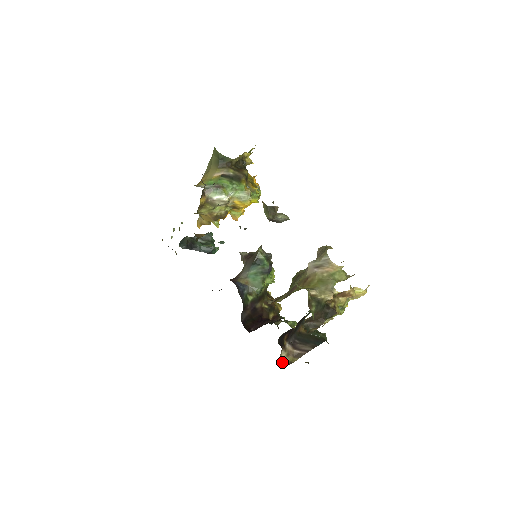
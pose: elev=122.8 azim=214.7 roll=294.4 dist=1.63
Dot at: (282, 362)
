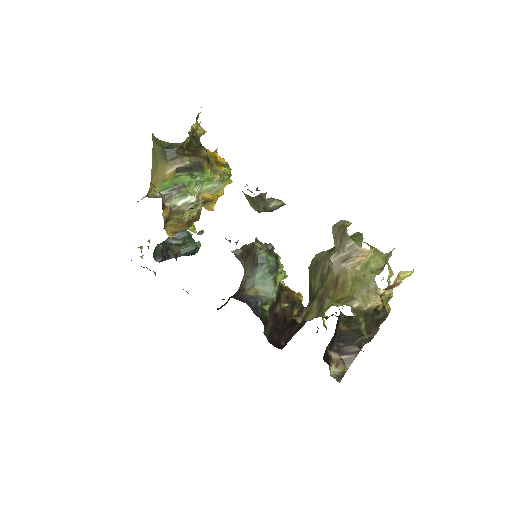
Dot at: occluded
